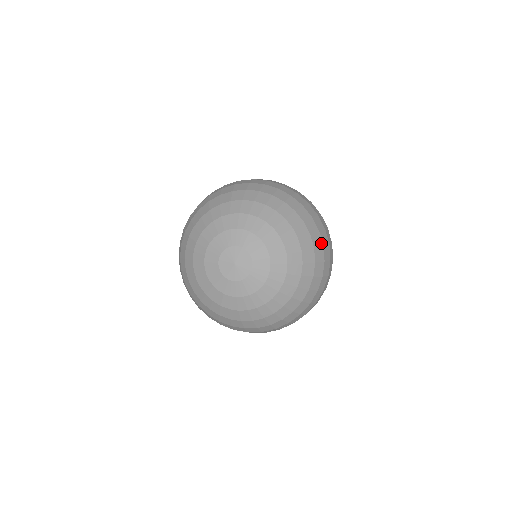
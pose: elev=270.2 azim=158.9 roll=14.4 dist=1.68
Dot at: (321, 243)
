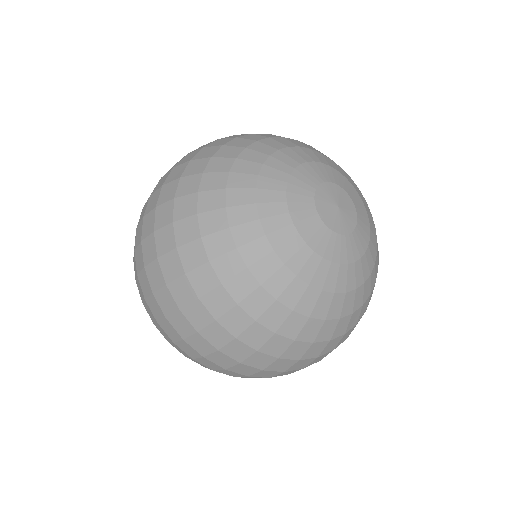
Dot at: occluded
